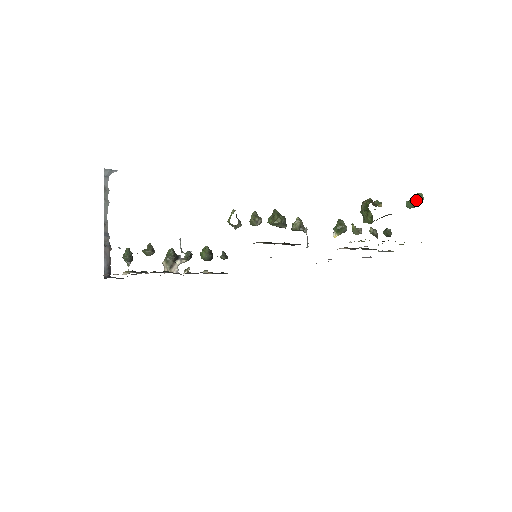
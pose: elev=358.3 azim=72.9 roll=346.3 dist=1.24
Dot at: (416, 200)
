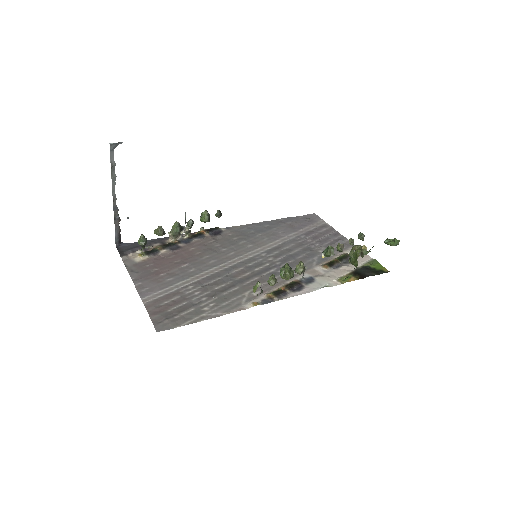
Dot at: occluded
